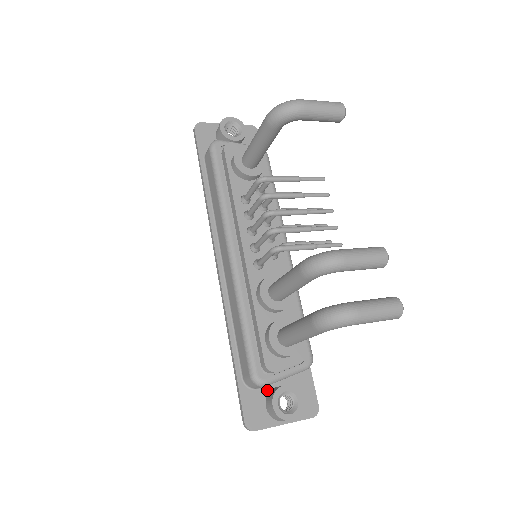
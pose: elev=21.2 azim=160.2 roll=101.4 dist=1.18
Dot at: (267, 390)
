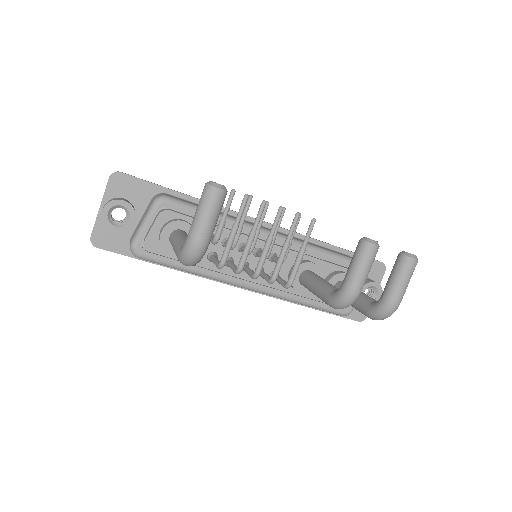
Dot at: occluded
